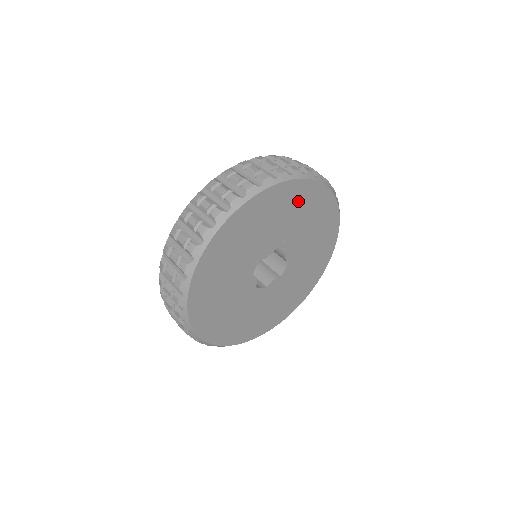
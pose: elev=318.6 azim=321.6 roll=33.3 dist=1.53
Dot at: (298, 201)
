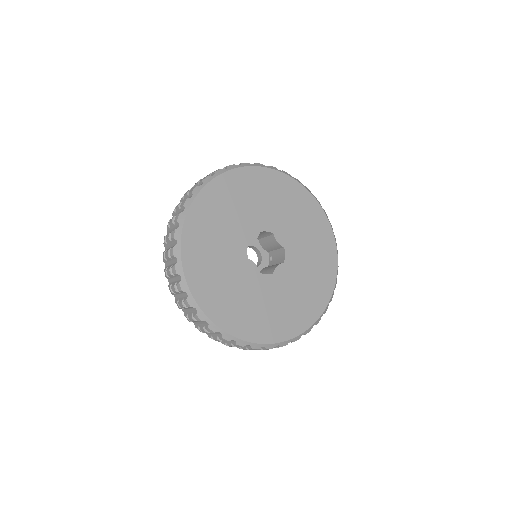
Dot at: (259, 186)
